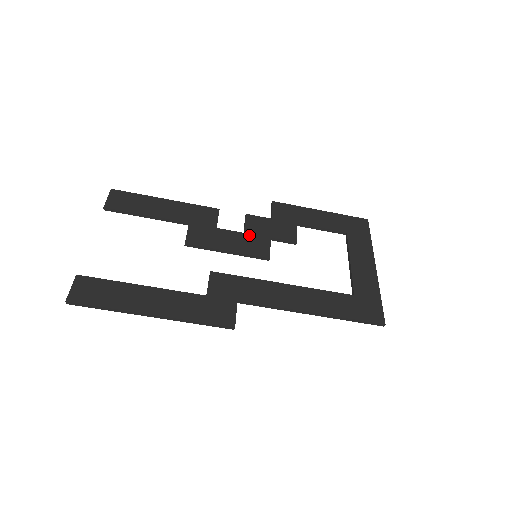
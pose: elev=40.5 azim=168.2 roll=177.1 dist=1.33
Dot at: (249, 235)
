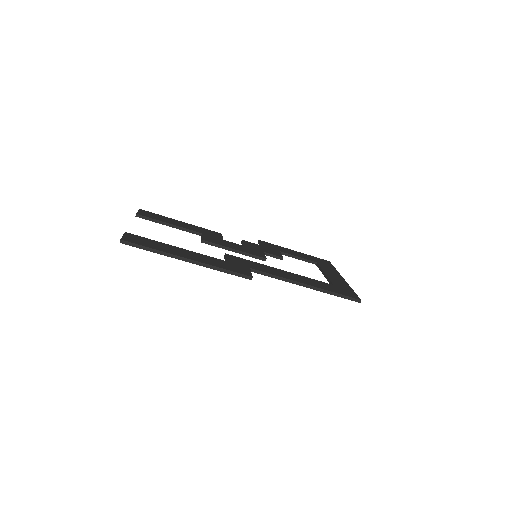
Dot at: (248, 247)
